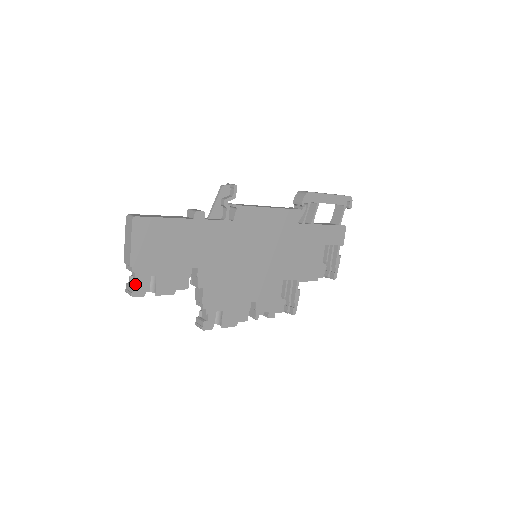
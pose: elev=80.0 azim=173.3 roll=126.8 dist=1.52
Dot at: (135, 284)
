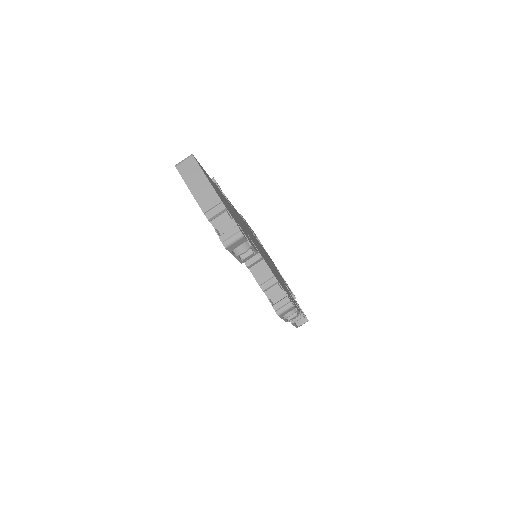
Dot at: (229, 232)
